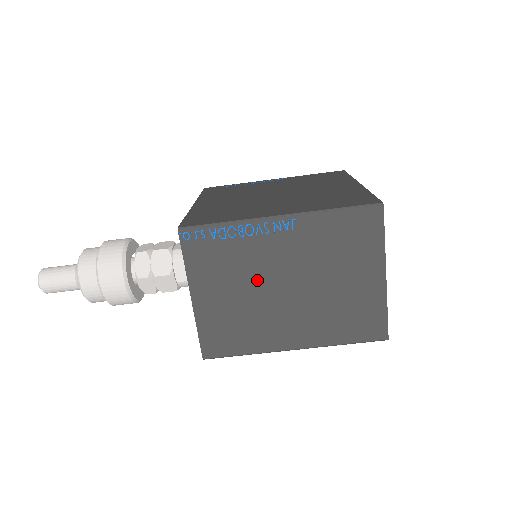
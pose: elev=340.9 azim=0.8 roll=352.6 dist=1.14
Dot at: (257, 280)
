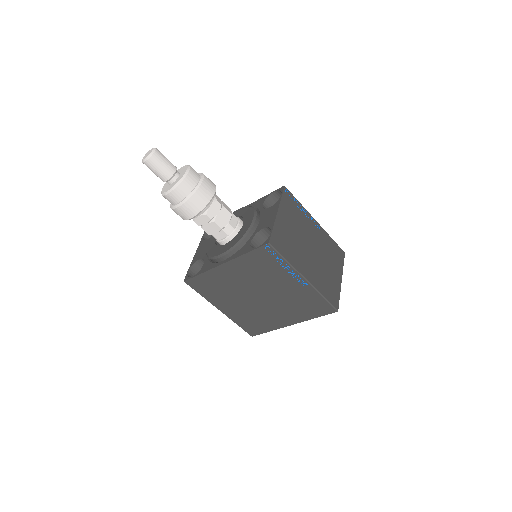
Dot at: (303, 234)
